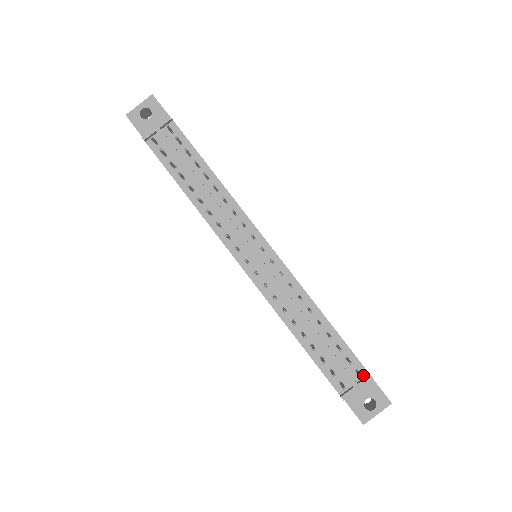
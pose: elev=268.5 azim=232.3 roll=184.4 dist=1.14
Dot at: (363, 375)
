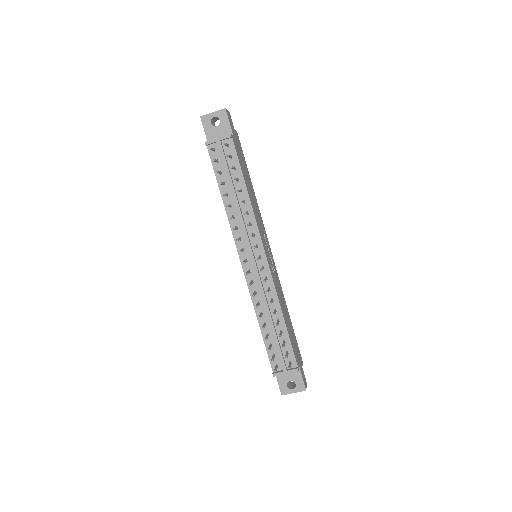
Dot at: (293, 366)
